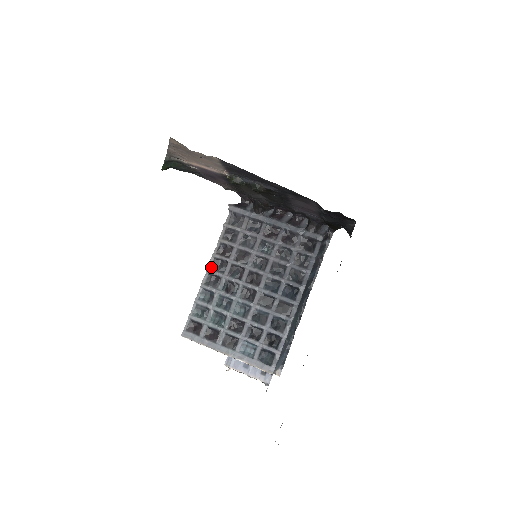
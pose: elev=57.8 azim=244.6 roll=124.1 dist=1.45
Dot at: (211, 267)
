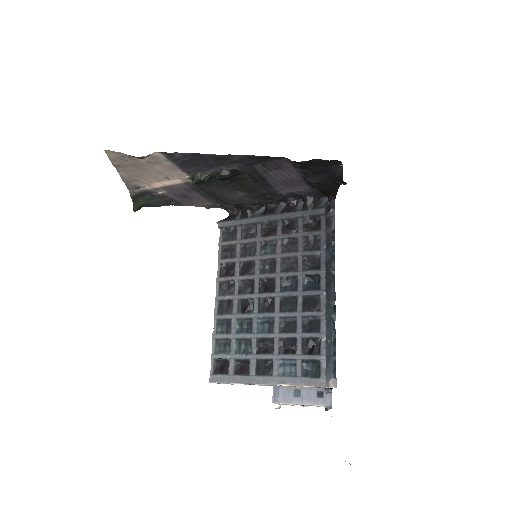
Dot at: (219, 293)
